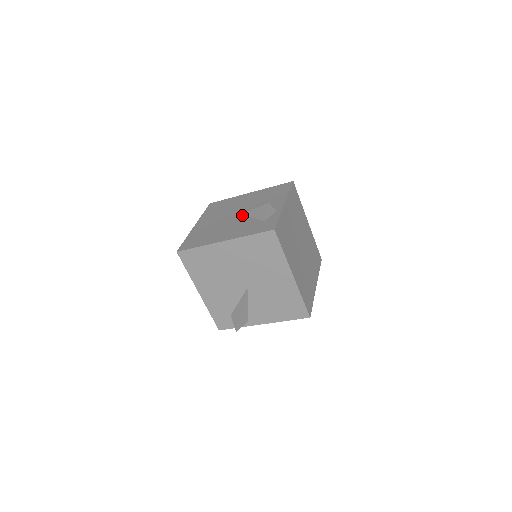
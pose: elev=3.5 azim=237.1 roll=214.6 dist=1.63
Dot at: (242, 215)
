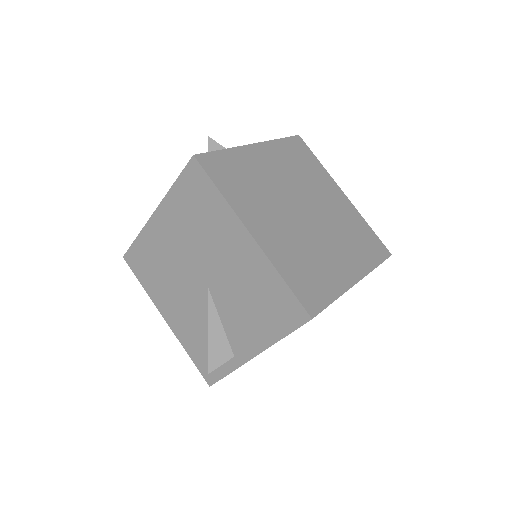
Dot at: occluded
